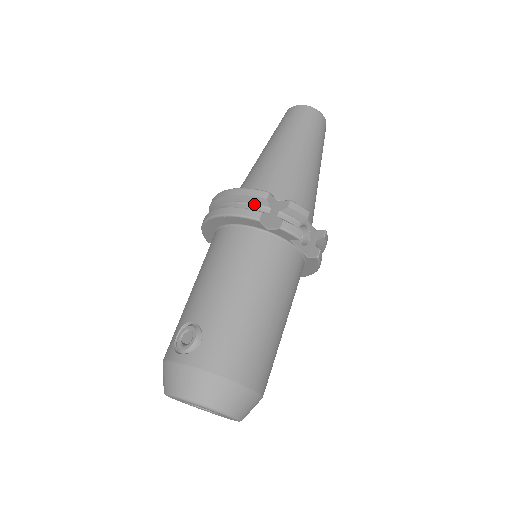
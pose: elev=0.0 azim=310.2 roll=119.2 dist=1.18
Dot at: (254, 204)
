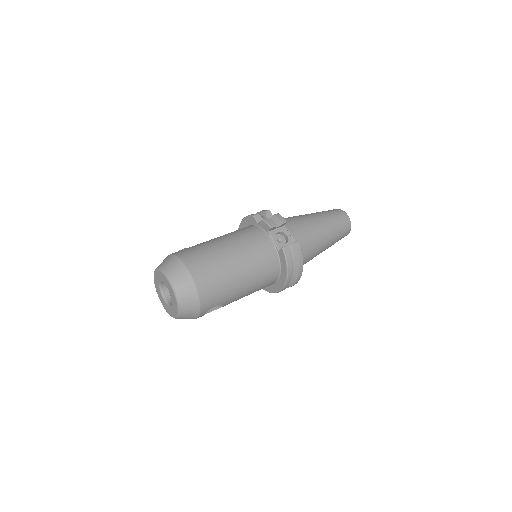
Dot at: occluded
